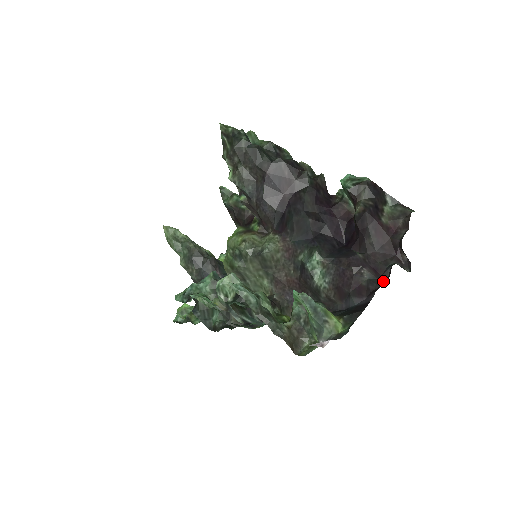
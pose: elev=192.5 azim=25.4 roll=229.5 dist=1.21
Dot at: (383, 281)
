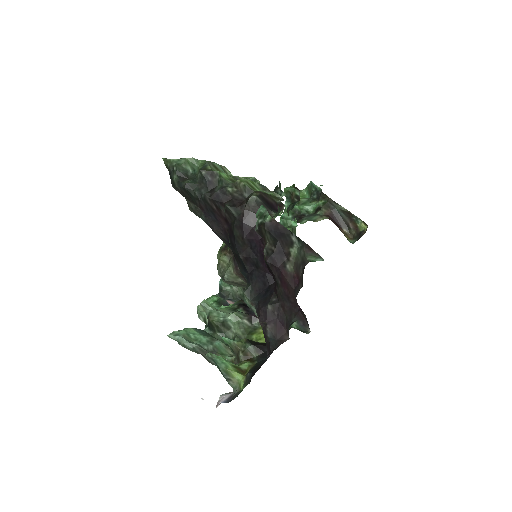
Dot at: (277, 344)
